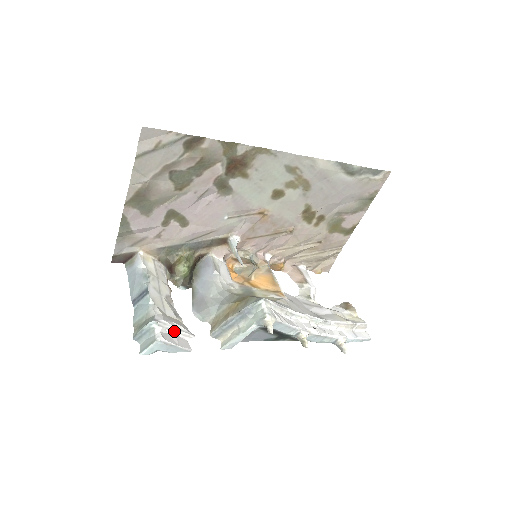
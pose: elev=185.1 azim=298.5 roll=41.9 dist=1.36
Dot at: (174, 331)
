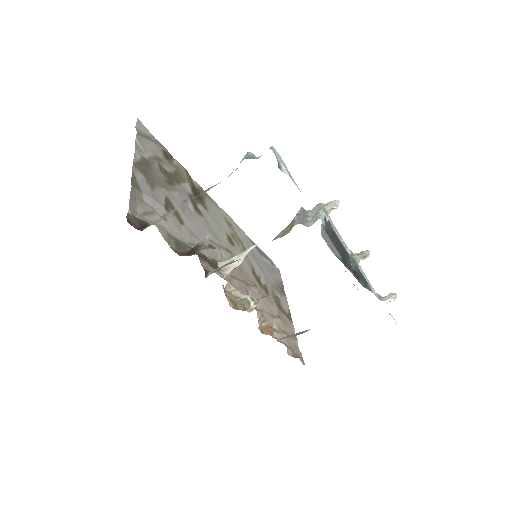
Dot at: occluded
